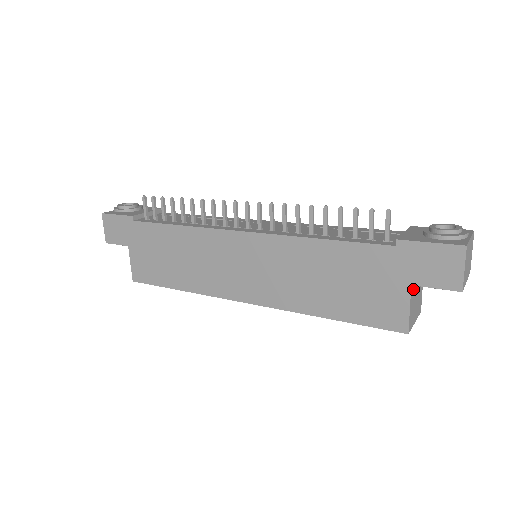
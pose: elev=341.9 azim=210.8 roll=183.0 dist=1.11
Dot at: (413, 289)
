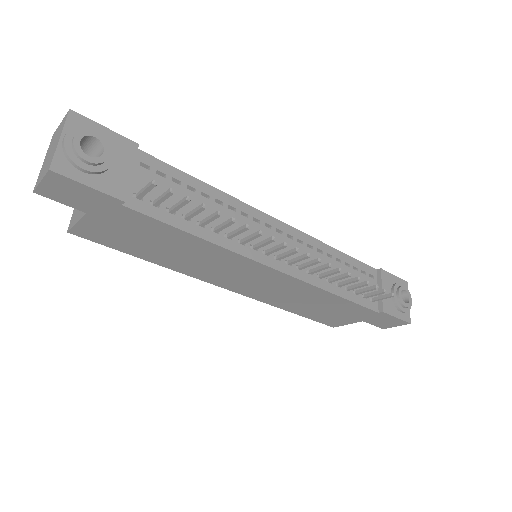
Dot at: occluded
